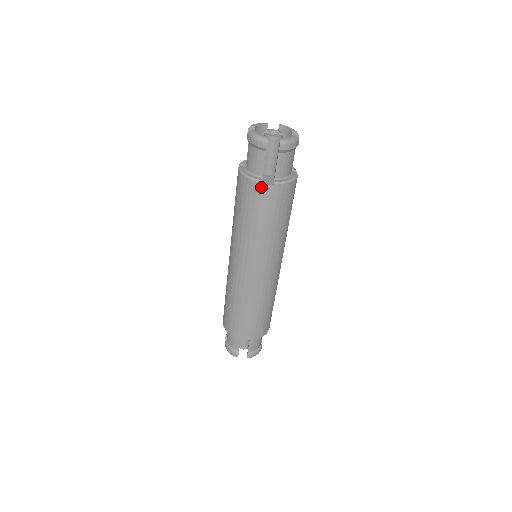
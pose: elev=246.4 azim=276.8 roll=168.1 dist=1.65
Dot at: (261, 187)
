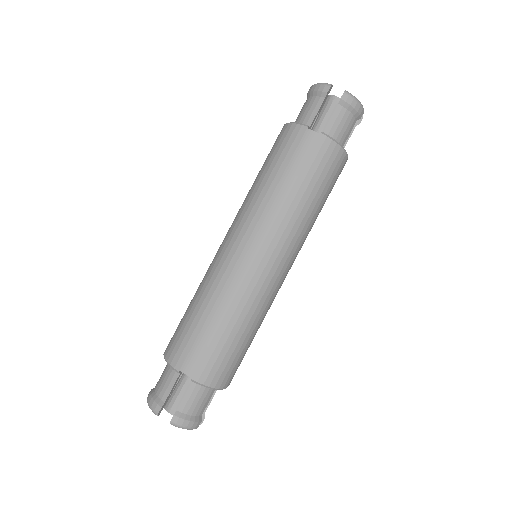
Dot at: (304, 132)
